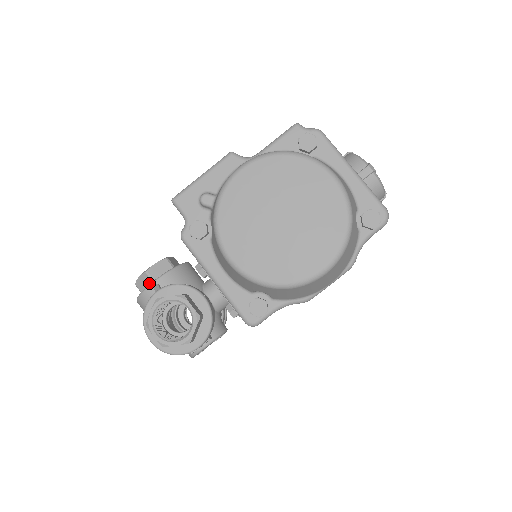
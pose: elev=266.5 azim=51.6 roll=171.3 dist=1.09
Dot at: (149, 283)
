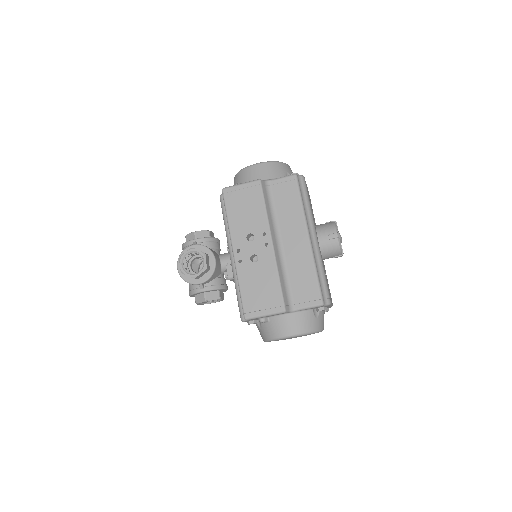
Dot at: (193, 278)
